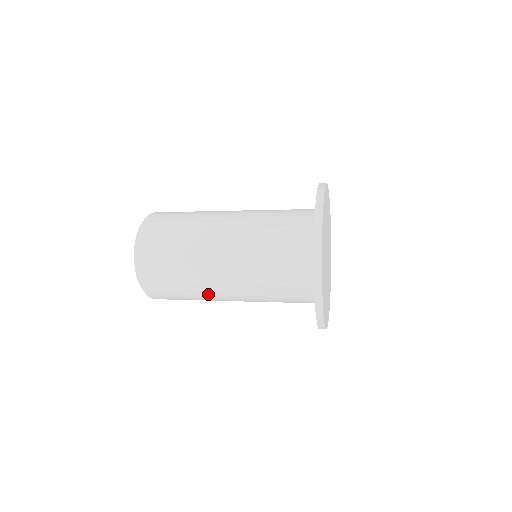
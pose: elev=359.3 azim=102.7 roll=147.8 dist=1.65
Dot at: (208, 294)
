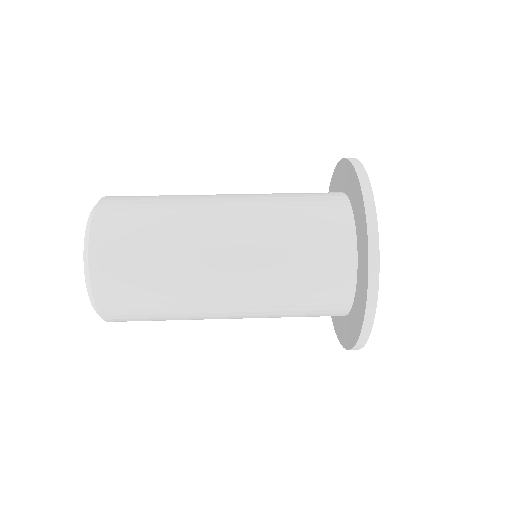
Dot at: occluded
